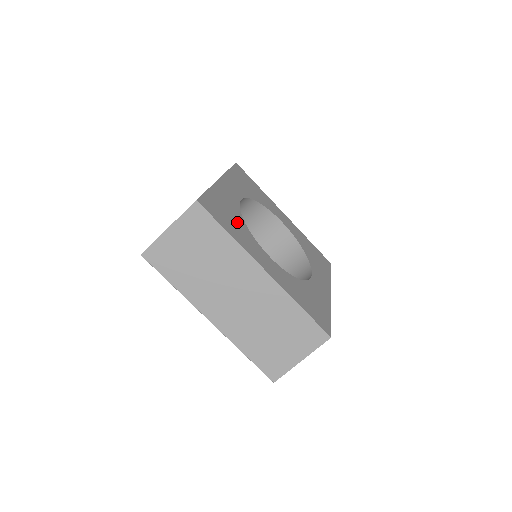
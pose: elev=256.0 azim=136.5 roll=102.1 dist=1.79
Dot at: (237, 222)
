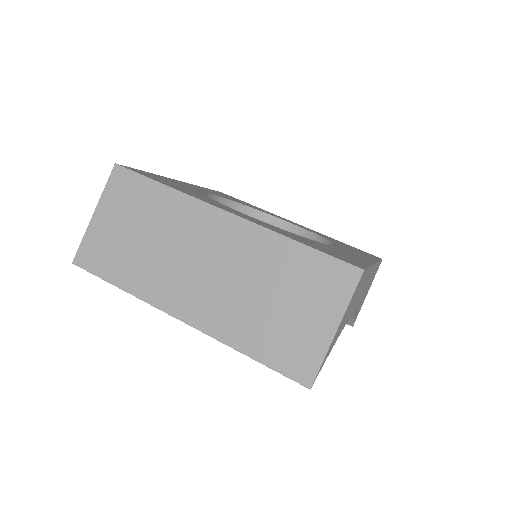
Dot at: occluded
